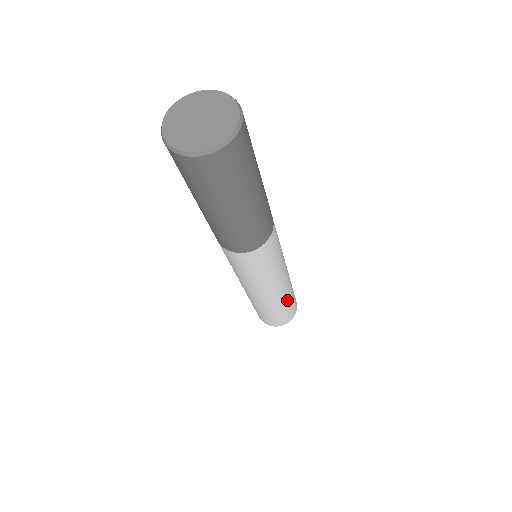
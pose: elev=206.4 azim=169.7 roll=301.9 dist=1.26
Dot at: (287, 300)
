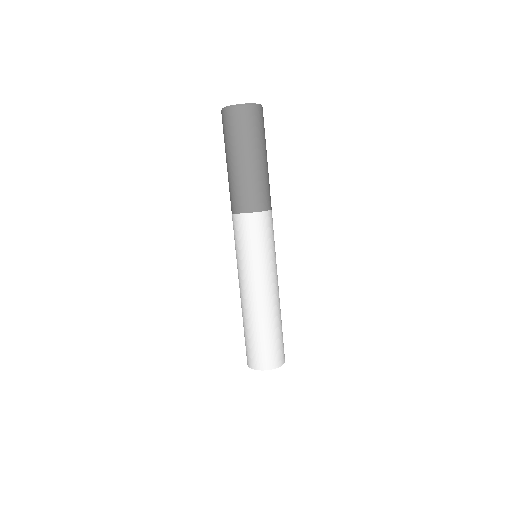
Dot at: (260, 325)
